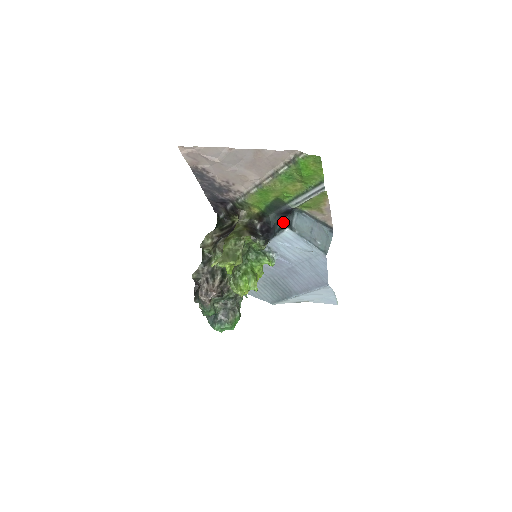
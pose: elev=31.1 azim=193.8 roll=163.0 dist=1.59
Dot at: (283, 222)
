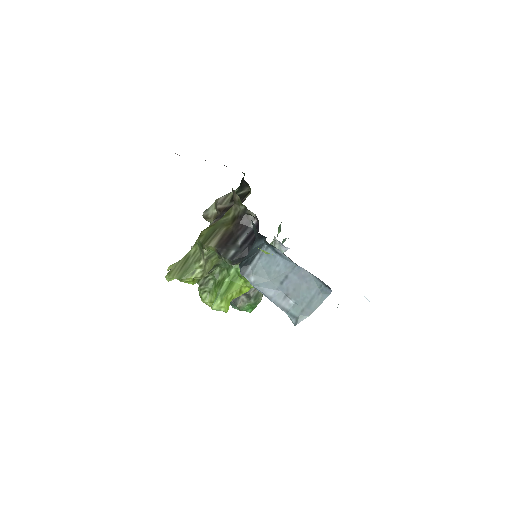
Dot at: (260, 243)
